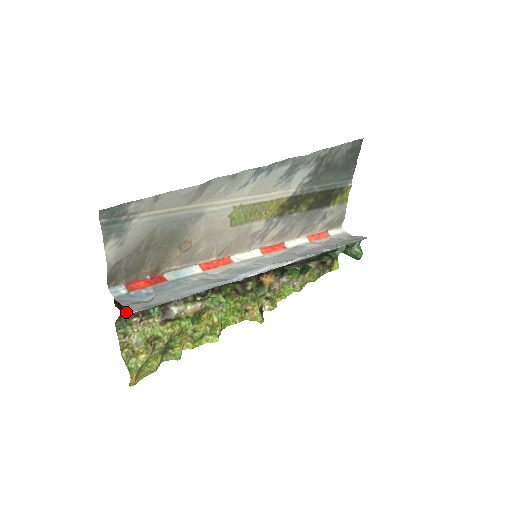
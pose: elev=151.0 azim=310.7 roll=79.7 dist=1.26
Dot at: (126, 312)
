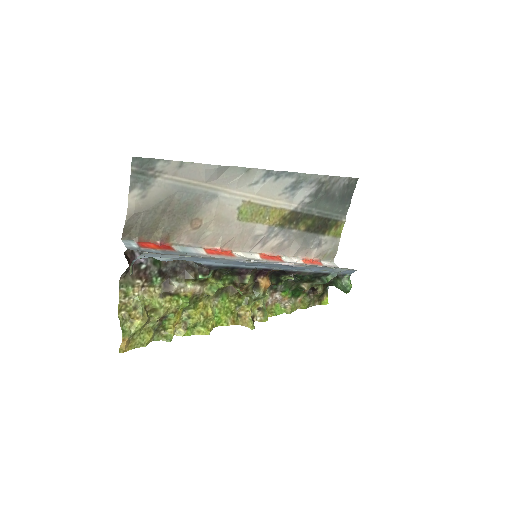
Dot at: (135, 259)
